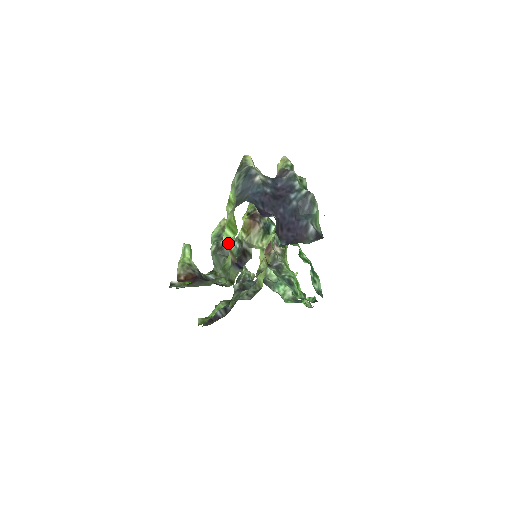
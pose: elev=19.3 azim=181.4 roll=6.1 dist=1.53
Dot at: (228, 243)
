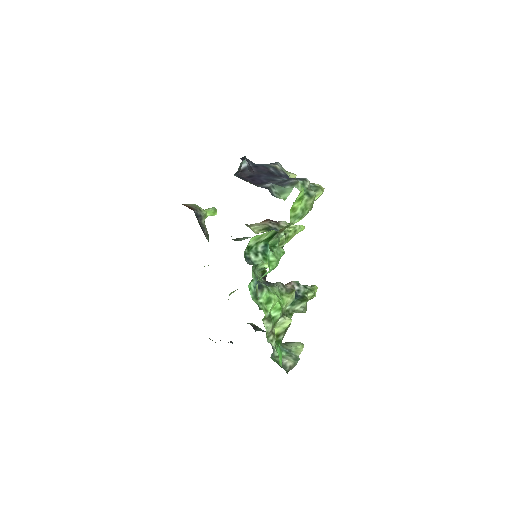
Dot at: occluded
